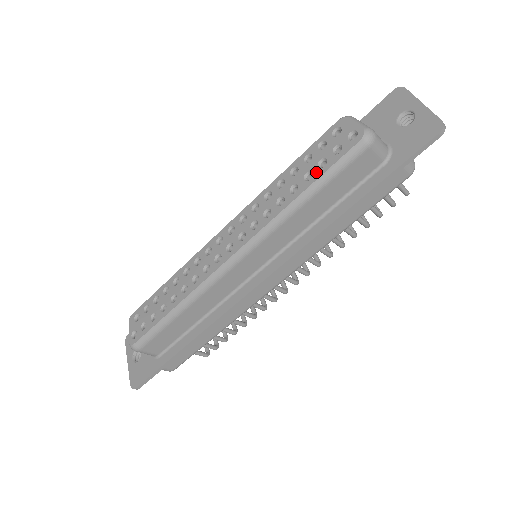
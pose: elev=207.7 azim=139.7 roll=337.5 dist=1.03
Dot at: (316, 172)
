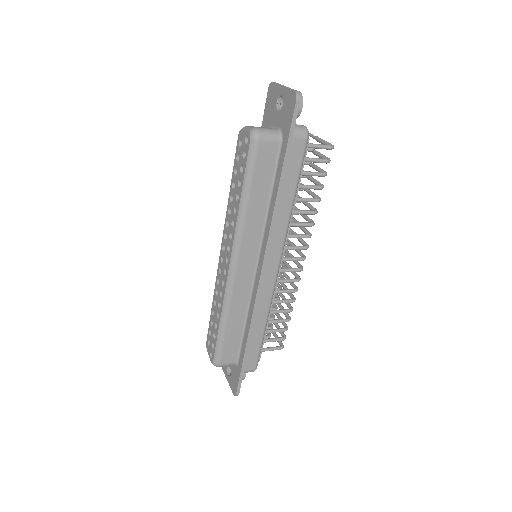
Dot at: (241, 178)
